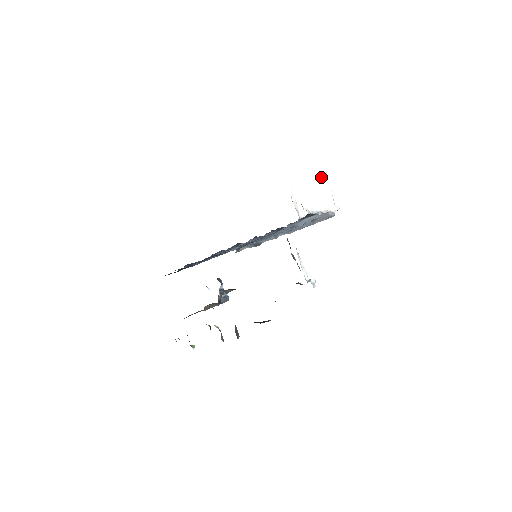
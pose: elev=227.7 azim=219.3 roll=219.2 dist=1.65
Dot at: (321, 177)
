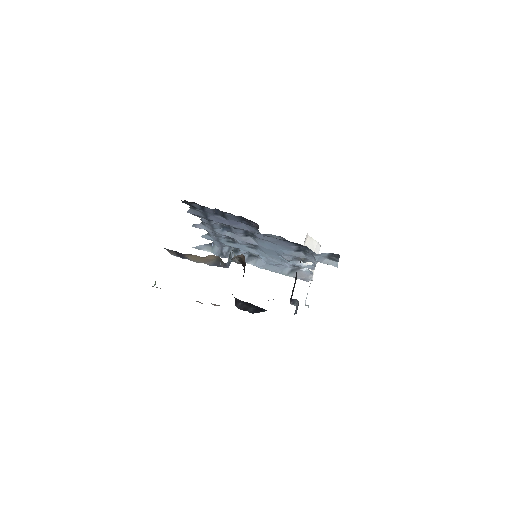
Dot at: (318, 246)
